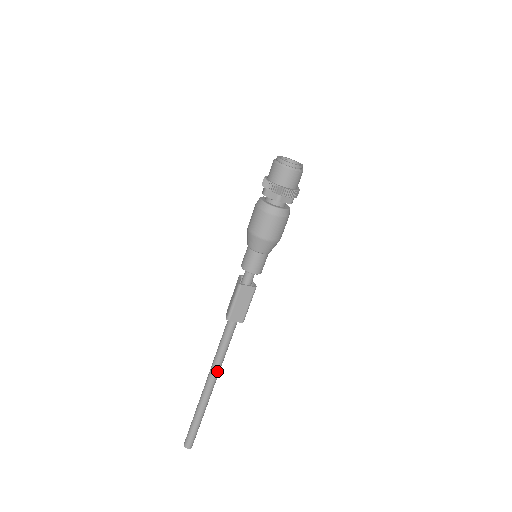
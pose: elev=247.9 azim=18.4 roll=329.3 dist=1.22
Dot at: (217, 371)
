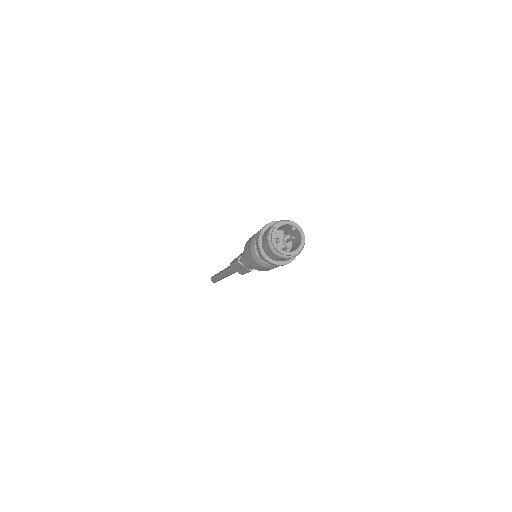
Dot at: (227, 275)
